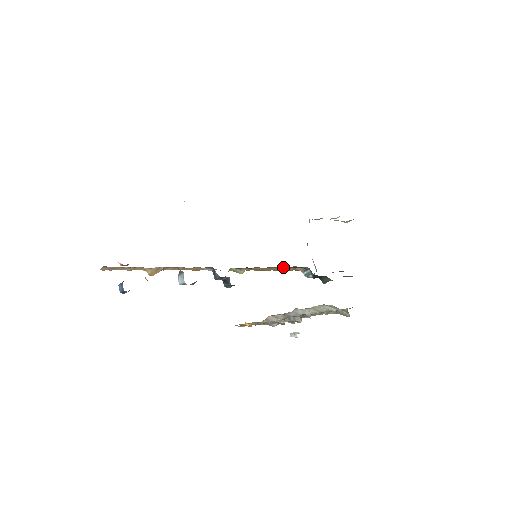
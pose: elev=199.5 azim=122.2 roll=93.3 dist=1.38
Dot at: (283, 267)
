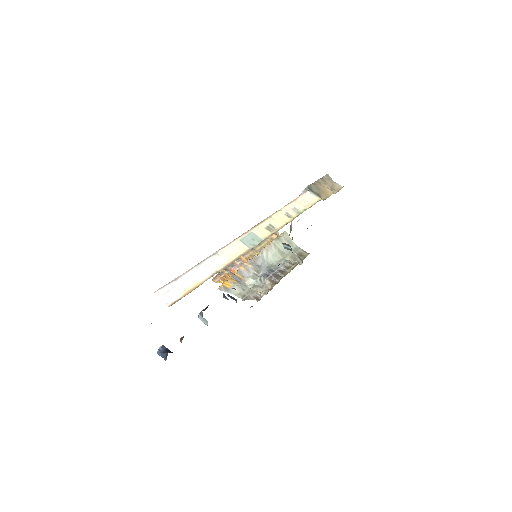
Dot at: occluded
